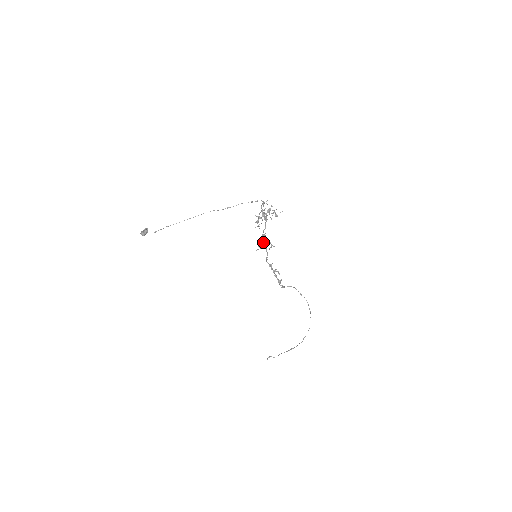
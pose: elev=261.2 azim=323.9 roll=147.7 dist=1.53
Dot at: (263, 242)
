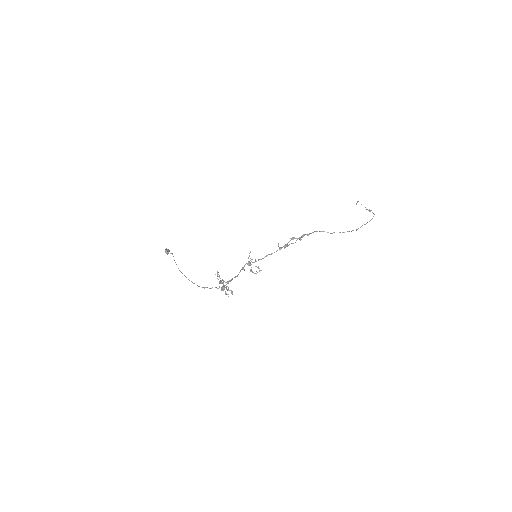
Dot at: occluded
